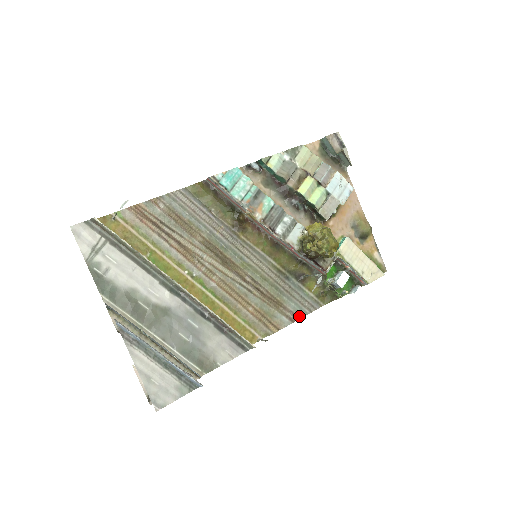
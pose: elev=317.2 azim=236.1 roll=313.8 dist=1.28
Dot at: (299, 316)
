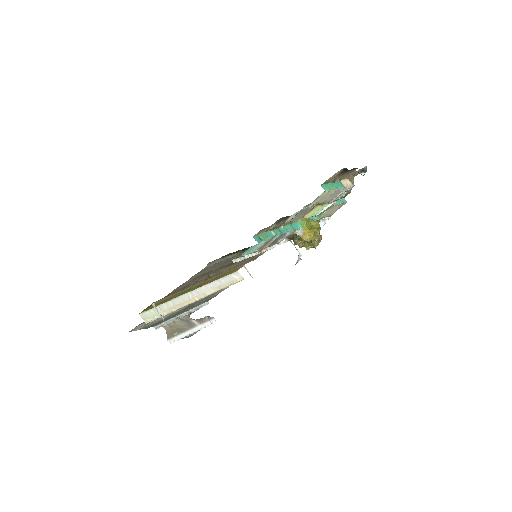
Dot at: occluded
